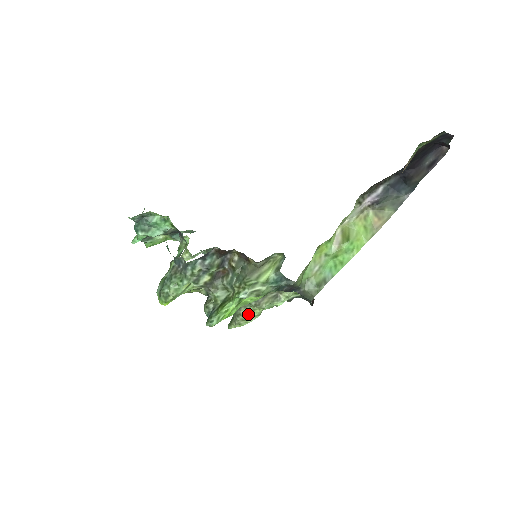
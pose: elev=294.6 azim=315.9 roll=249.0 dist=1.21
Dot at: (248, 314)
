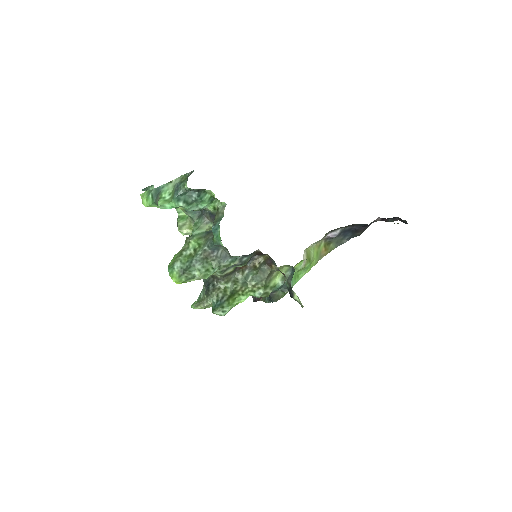
Dot at: occluded
